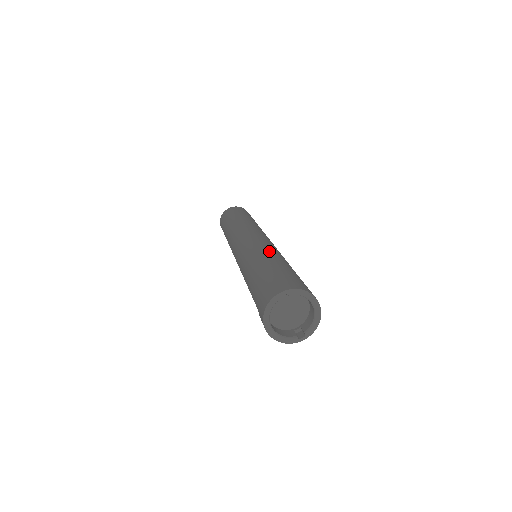
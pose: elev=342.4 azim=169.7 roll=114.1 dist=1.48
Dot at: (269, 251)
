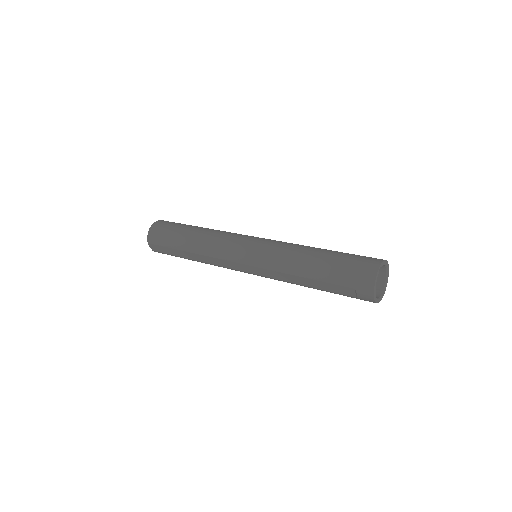
Dot at: (299, 245)
